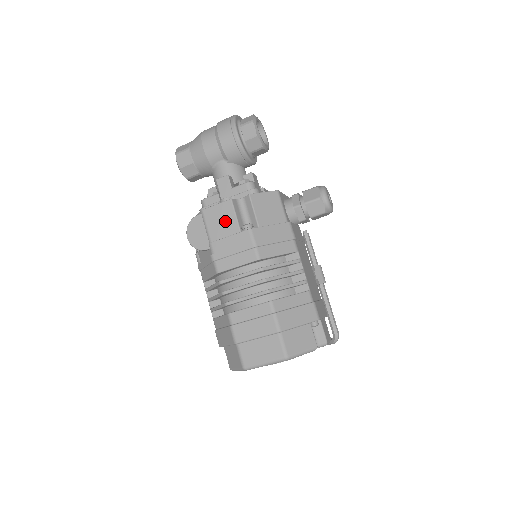
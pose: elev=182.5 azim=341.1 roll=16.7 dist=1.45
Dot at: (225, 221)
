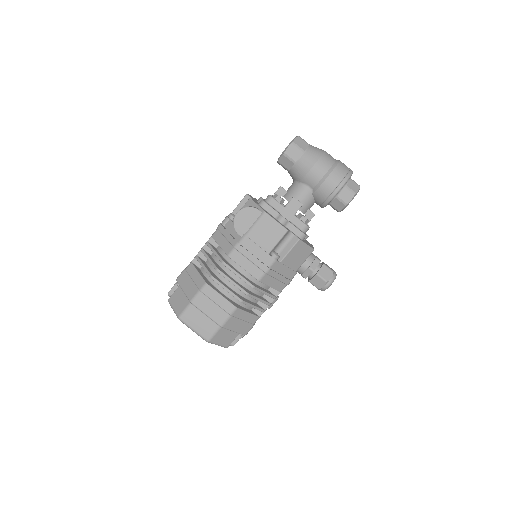
Dot at: (269, 237)
